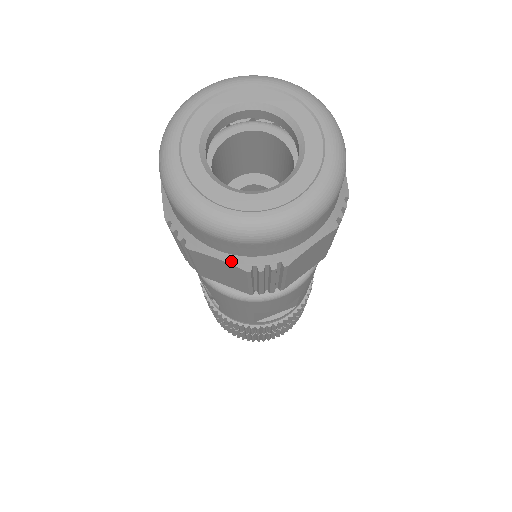
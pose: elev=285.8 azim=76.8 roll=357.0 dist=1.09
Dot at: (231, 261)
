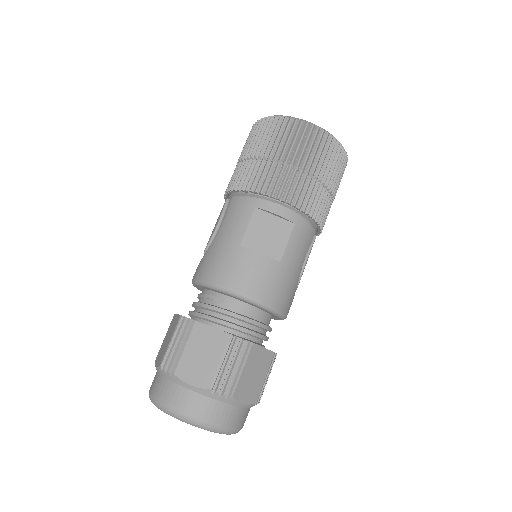
Dot at: occluded
